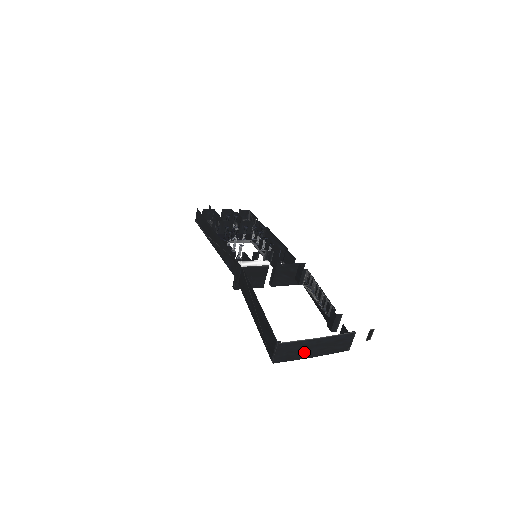
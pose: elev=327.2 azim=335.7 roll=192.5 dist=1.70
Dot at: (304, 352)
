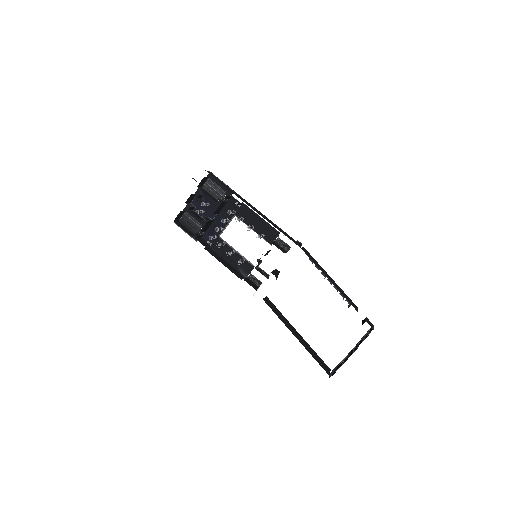
Dot at: occluded
